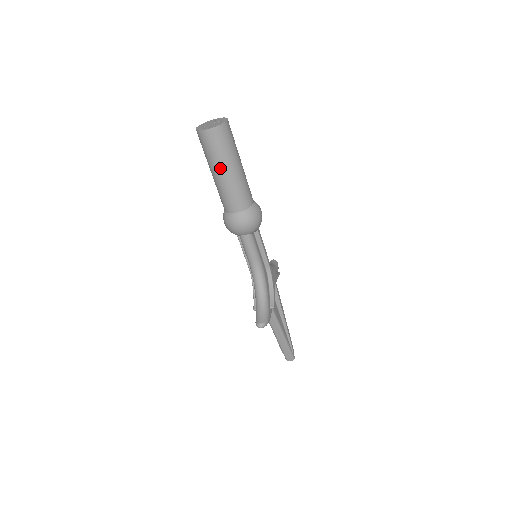
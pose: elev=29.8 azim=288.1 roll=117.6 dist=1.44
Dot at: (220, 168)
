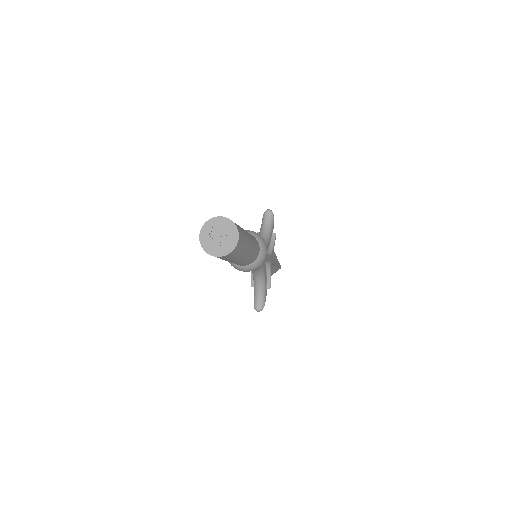
Dot at: occluded
